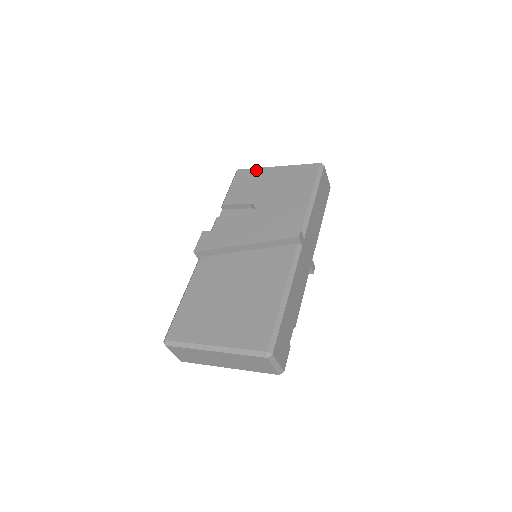
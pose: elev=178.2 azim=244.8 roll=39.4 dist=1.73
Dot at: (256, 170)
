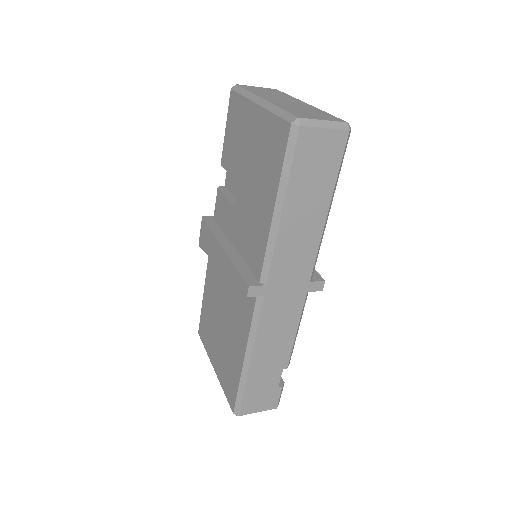
Dot at: (241, 102)
